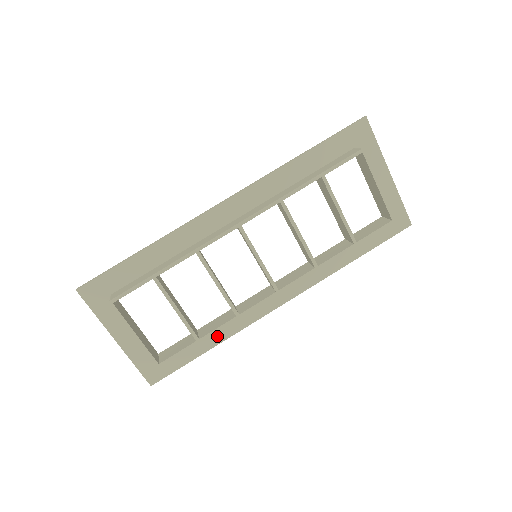
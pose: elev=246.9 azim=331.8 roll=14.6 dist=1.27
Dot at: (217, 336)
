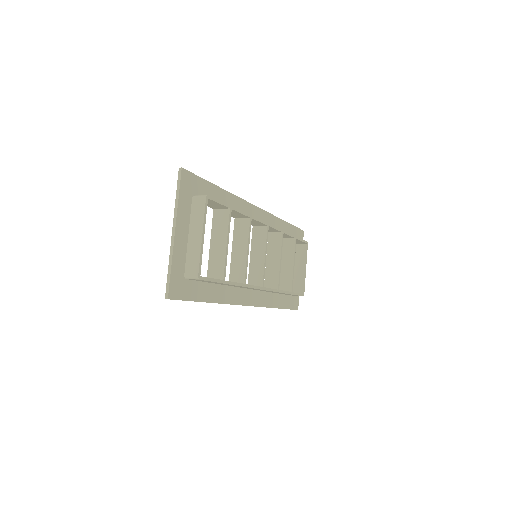
Dot at: (217, 295)
